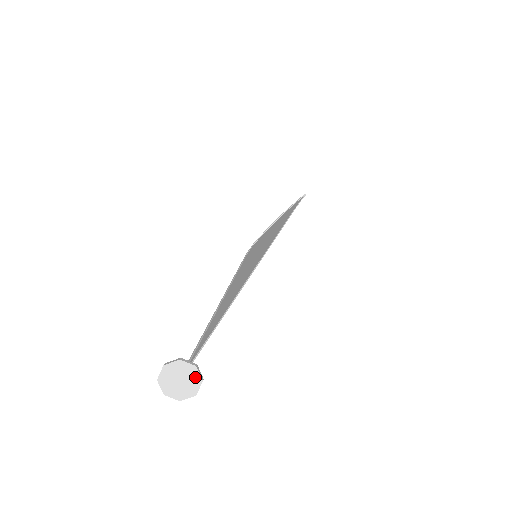
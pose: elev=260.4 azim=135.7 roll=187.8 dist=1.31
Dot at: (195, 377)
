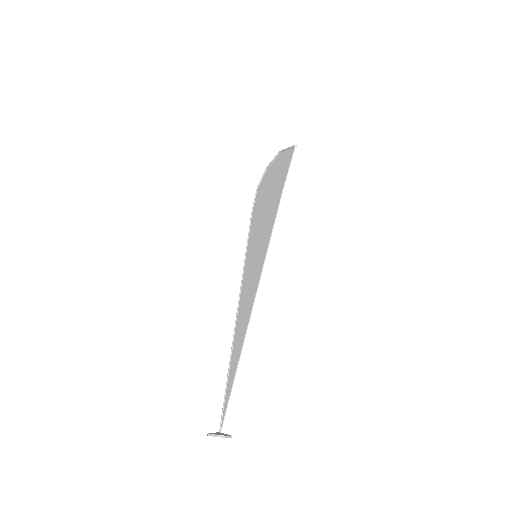
Dot at: occluded
